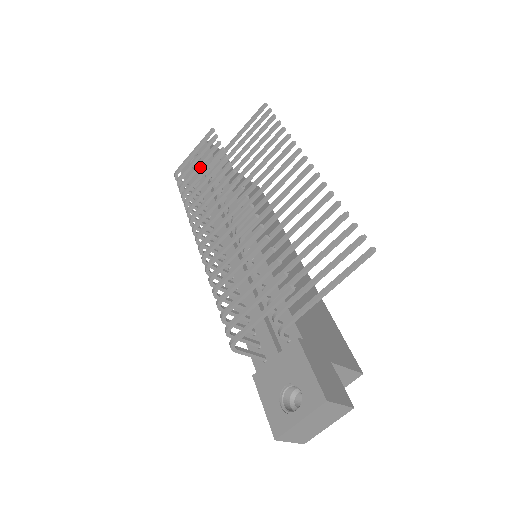
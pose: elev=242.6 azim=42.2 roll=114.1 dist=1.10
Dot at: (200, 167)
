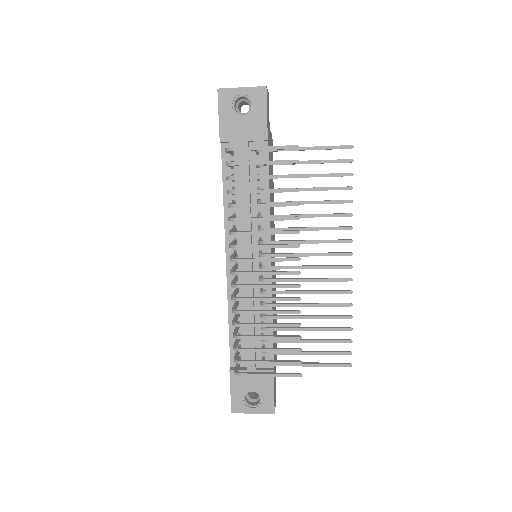
Dot at: (264, 178)
